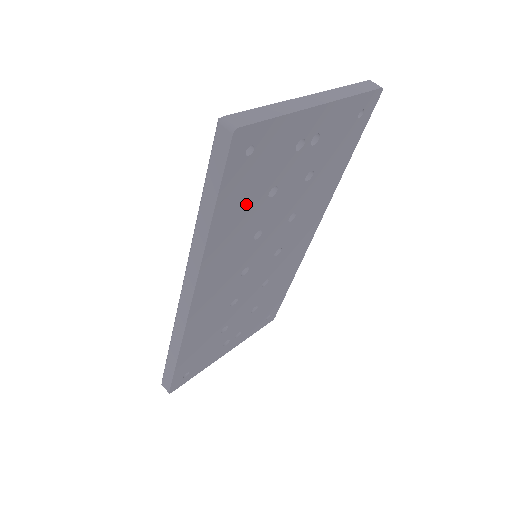
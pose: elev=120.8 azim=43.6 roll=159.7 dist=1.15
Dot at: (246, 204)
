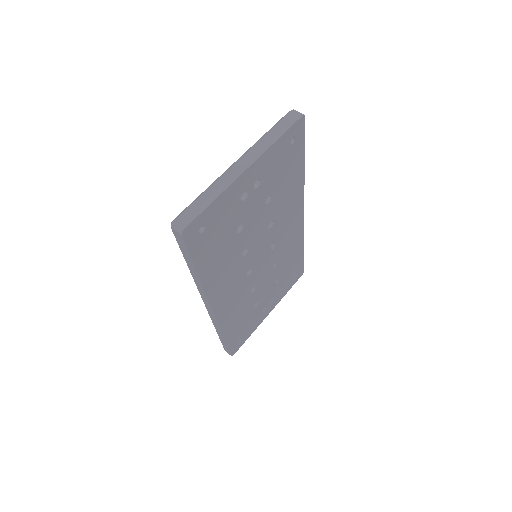
Dot at: (220, 249)
